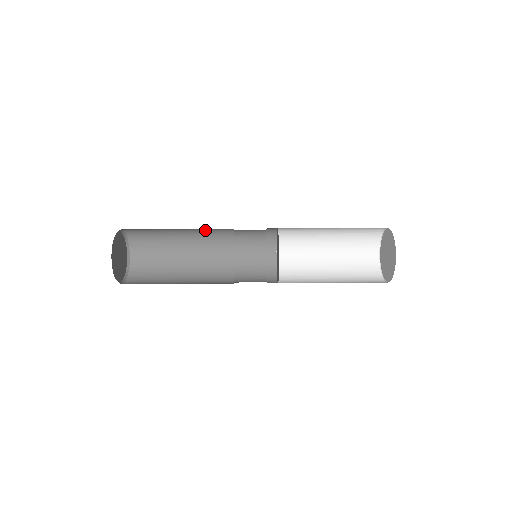
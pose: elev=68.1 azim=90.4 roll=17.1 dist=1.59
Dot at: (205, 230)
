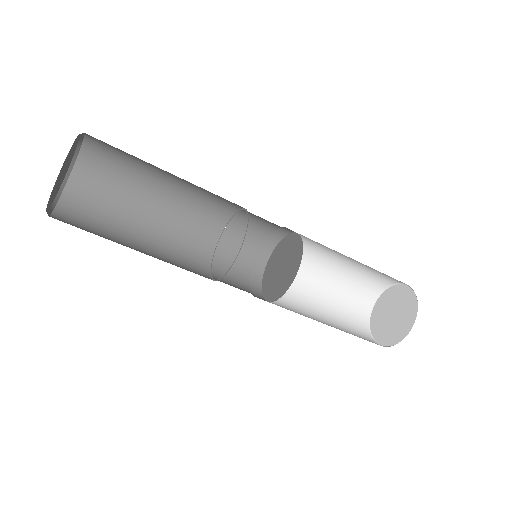
Dot at: occluded
